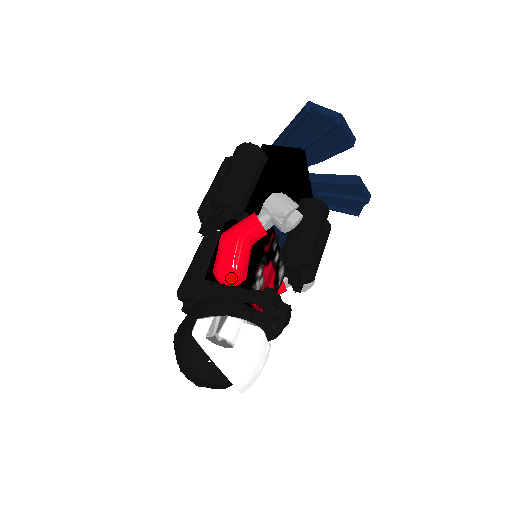
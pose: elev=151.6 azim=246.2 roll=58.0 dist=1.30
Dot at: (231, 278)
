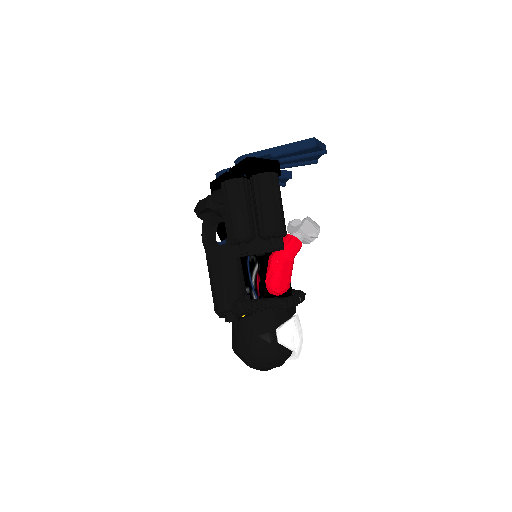
Dot at: occluded
